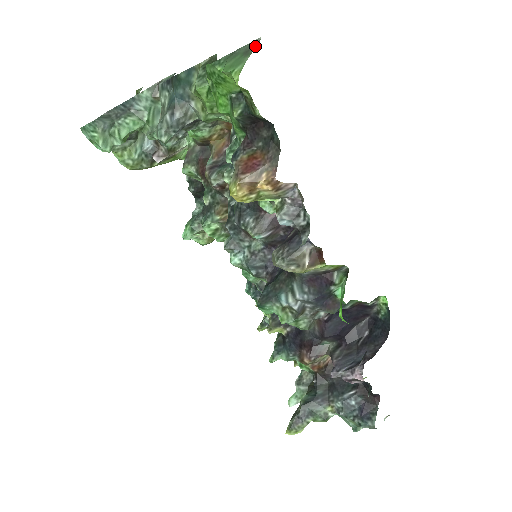
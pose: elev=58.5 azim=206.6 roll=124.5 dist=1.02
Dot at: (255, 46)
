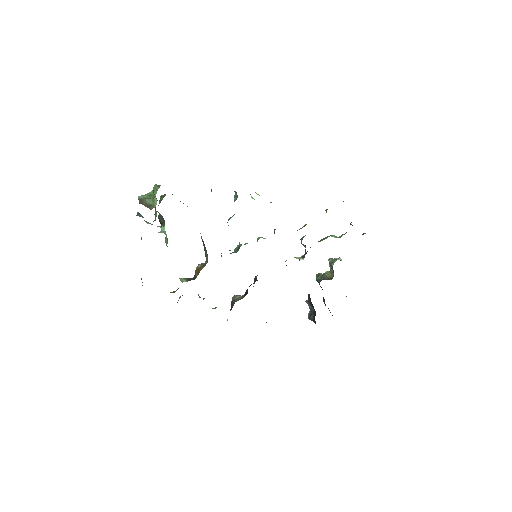
Dot at: occluded
